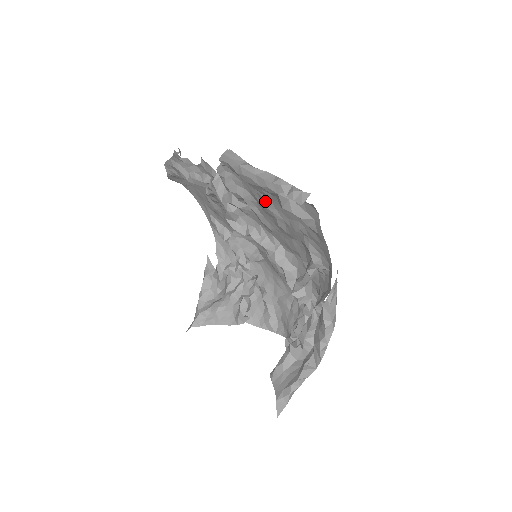
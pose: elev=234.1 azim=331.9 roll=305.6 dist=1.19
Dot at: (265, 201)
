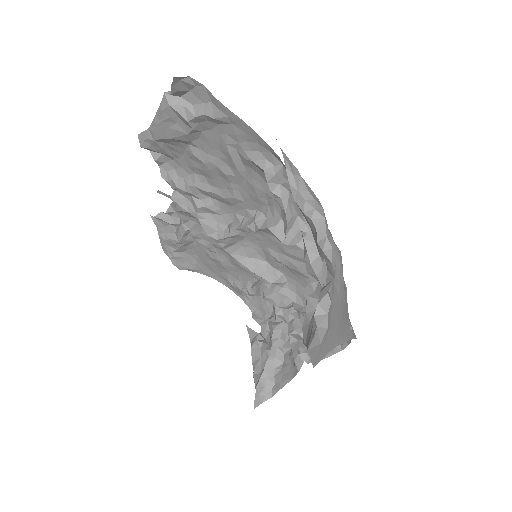
Dot at: (197, 156)
